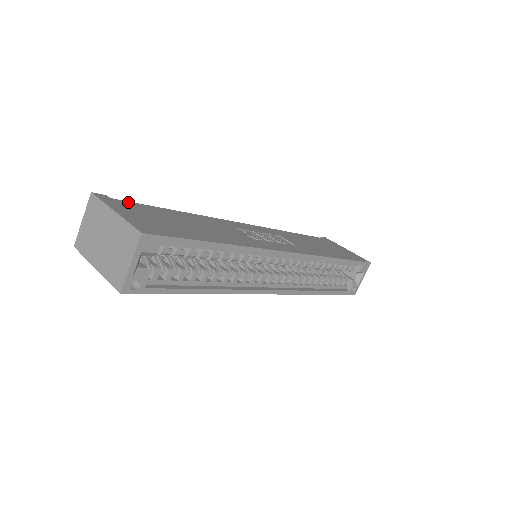
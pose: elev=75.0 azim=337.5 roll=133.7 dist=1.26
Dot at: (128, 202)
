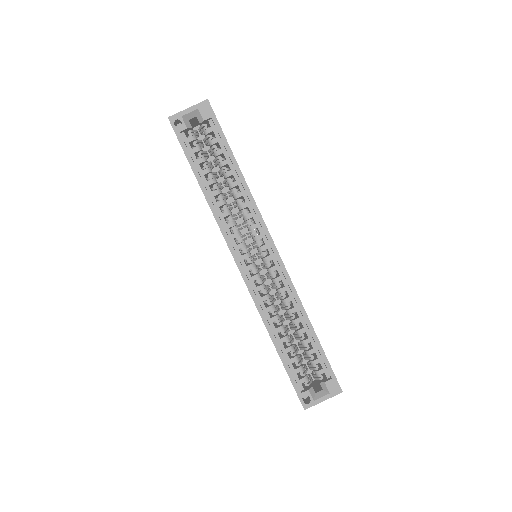
Dot at: occluded
